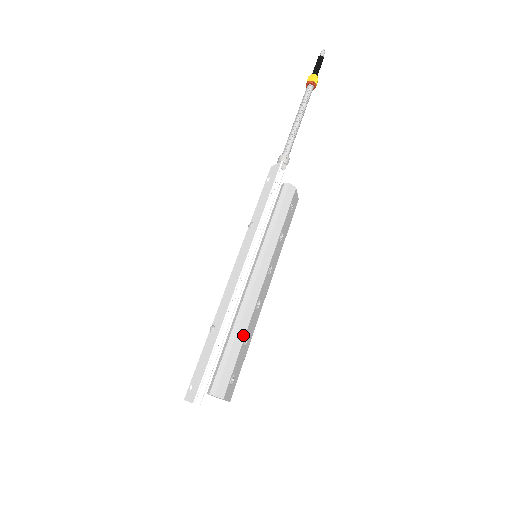
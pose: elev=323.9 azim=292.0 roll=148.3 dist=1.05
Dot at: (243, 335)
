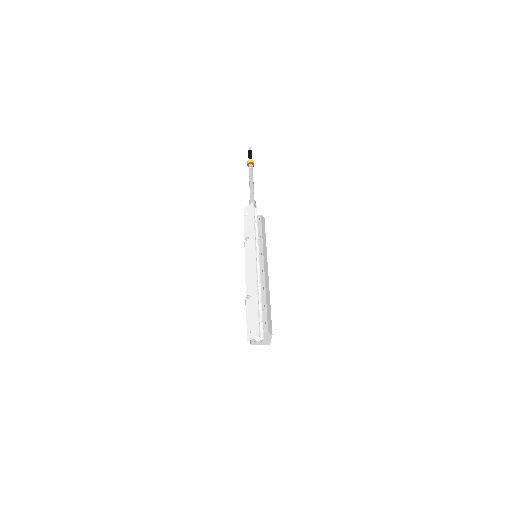
Dot at: (269, 298)
